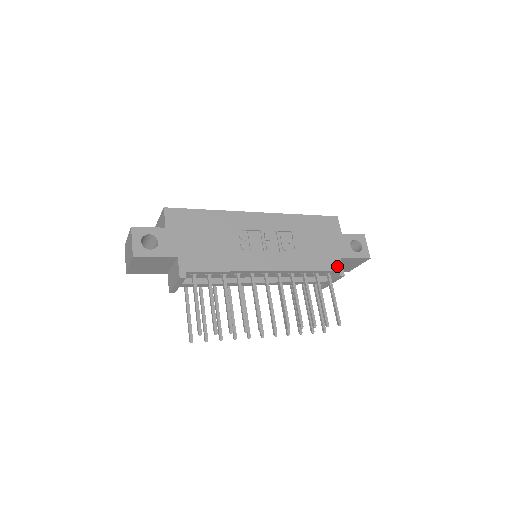
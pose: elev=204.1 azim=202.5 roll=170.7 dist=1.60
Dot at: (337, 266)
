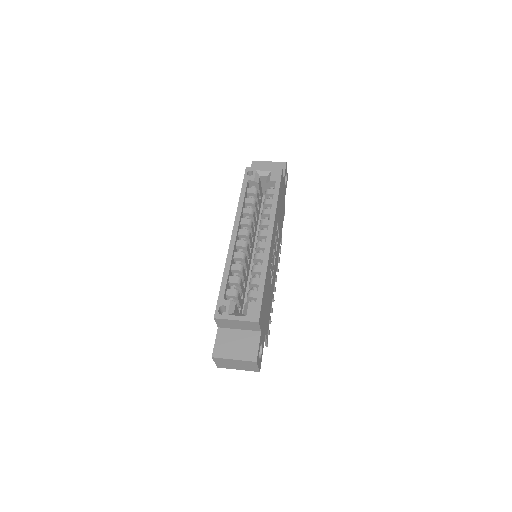
Dot at: (284, 211)
